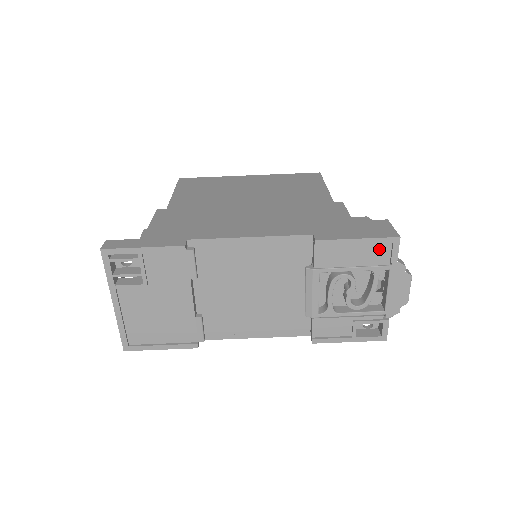
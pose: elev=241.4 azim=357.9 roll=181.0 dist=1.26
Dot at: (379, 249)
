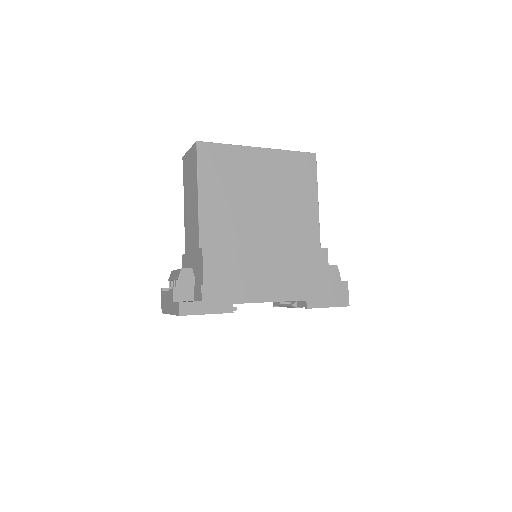
Dot at: occluded
